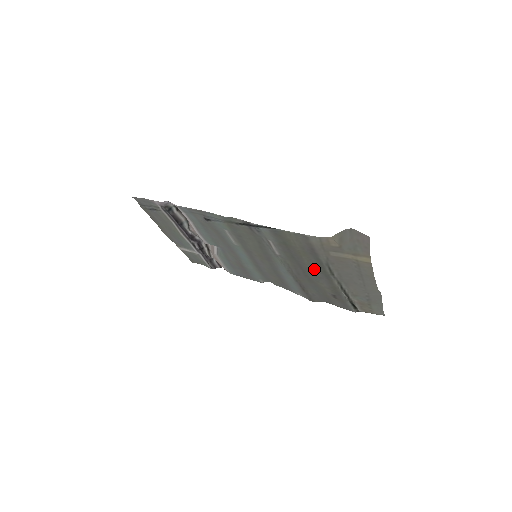
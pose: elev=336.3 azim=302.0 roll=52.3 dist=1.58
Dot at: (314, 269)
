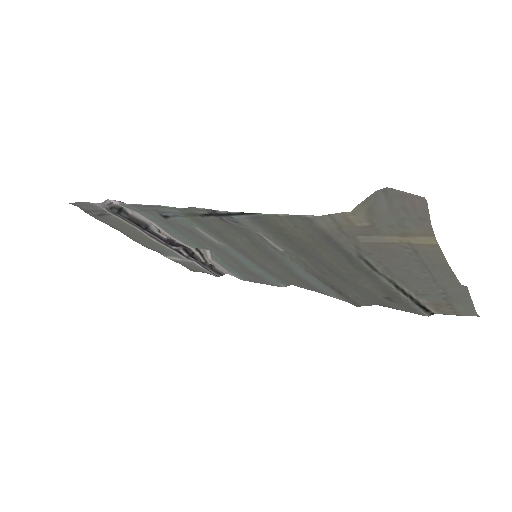
Dot at: (343, 265)
